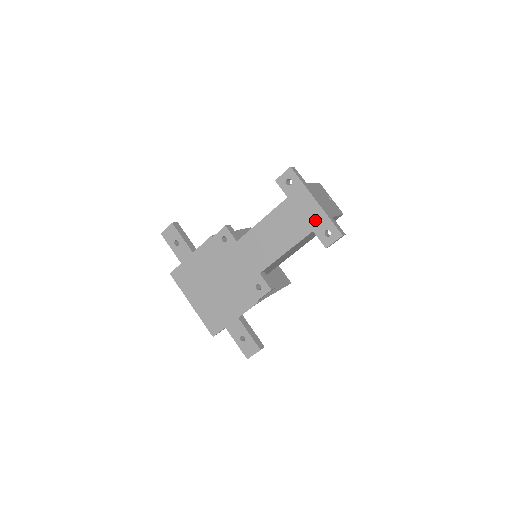
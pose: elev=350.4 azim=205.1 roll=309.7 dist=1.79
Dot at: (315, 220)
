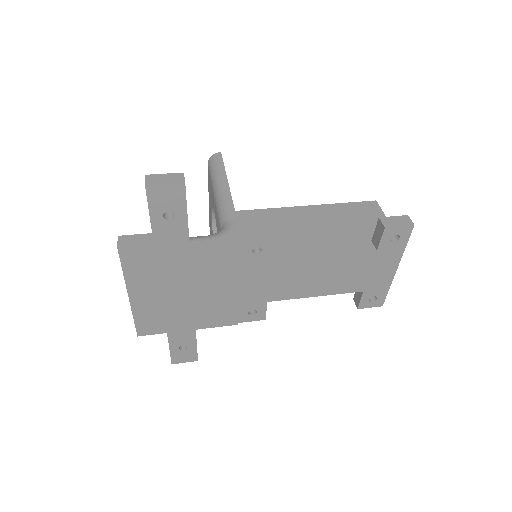
Dot at: (376, 284)
